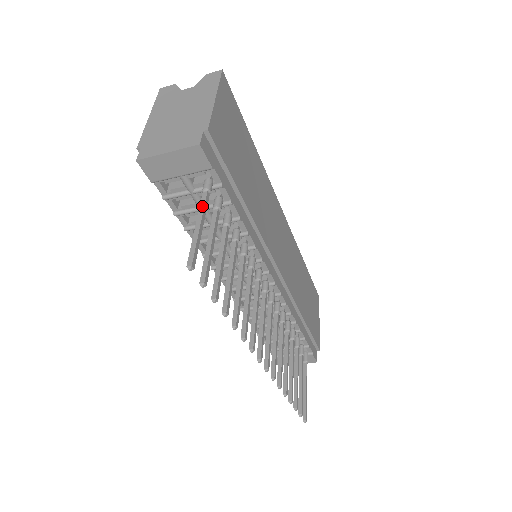
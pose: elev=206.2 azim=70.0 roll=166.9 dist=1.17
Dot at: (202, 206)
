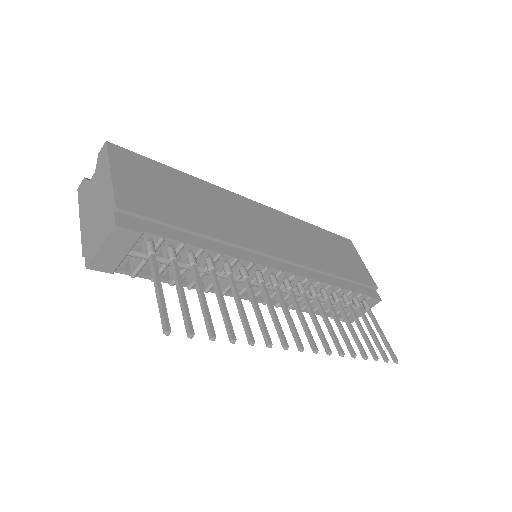
Dot at: (153, 271)
